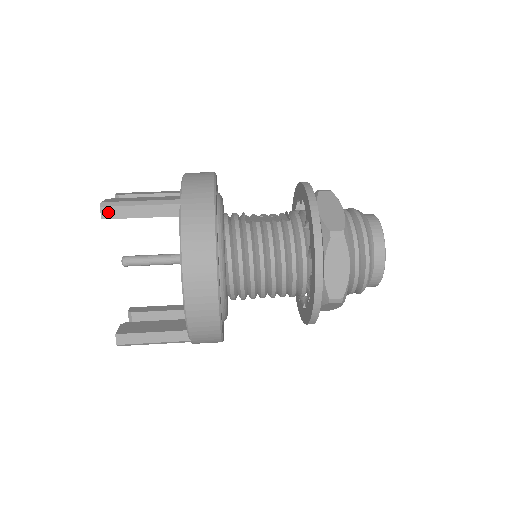
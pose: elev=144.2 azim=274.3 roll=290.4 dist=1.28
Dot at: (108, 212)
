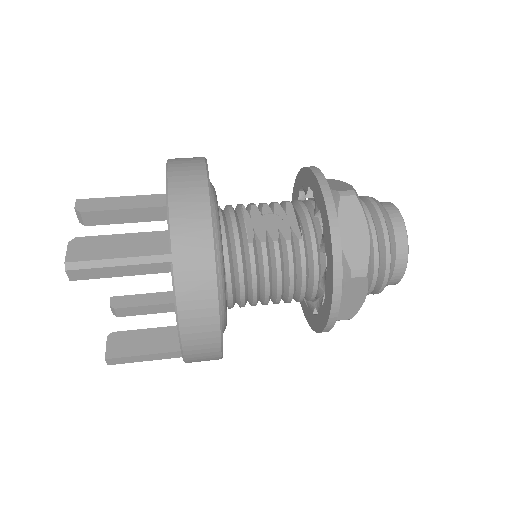
Dot at: (77, 274)
